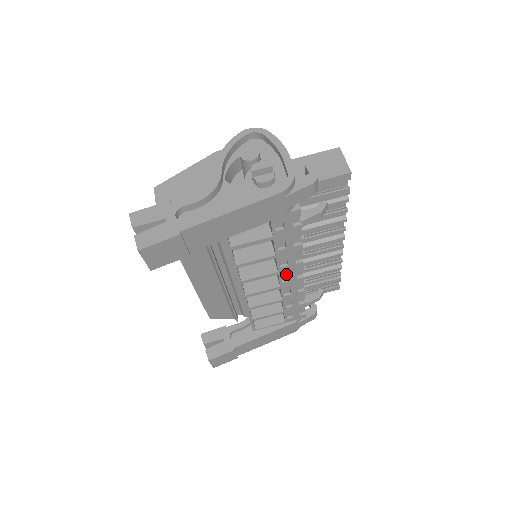
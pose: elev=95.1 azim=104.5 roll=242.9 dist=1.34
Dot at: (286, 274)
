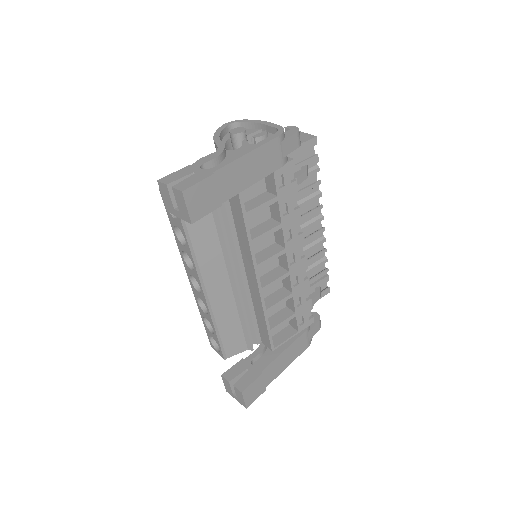
Dot at: (292, 252)
